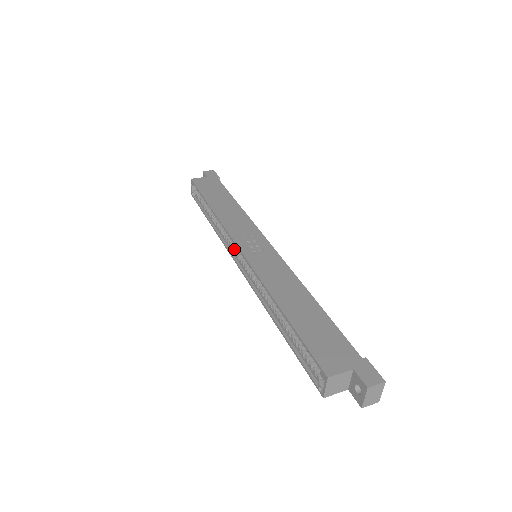
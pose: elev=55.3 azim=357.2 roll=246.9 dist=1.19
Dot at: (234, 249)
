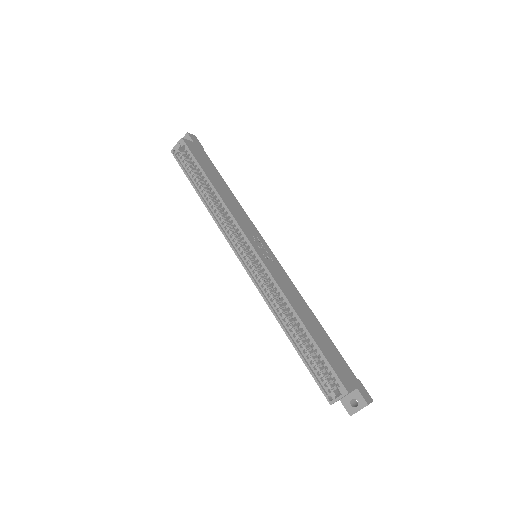
Dot at: (237, 241)
